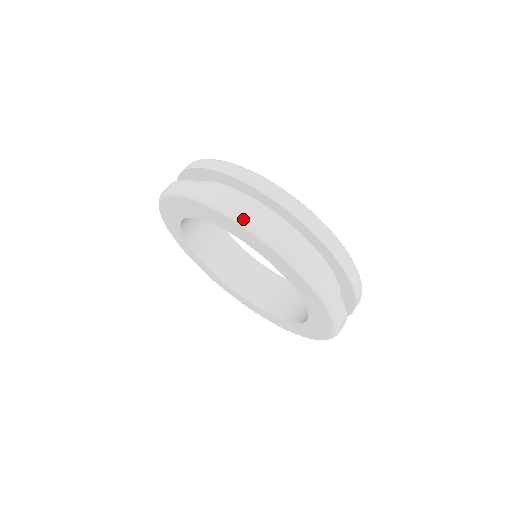
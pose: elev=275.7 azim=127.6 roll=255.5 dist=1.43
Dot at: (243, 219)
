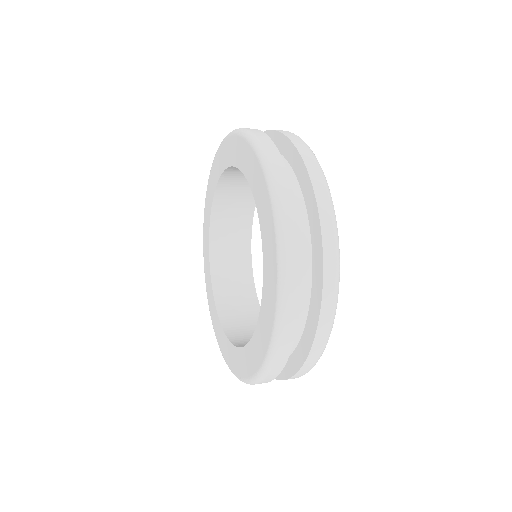
Dot at: (262, 149)
